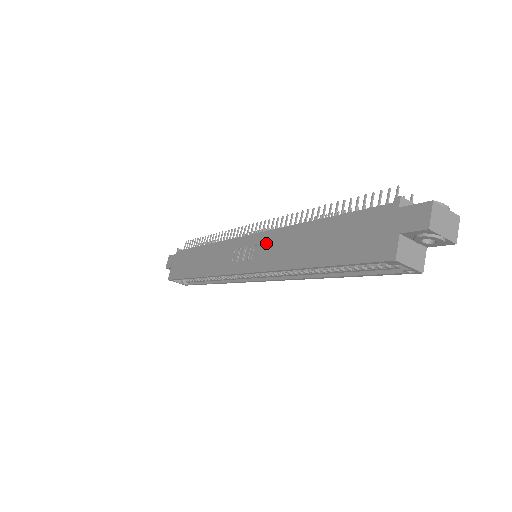
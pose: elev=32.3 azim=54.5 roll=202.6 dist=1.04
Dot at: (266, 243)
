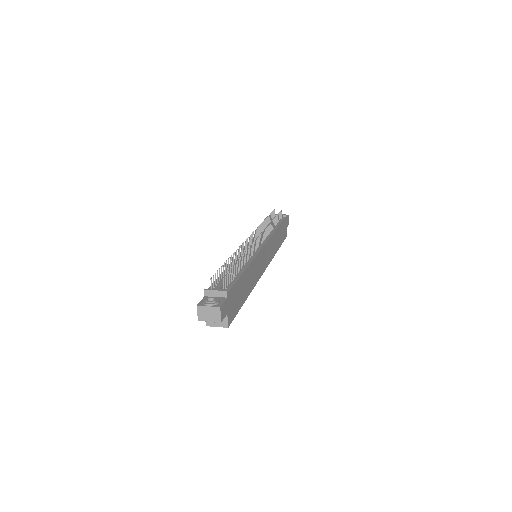
Dot at: occluded
